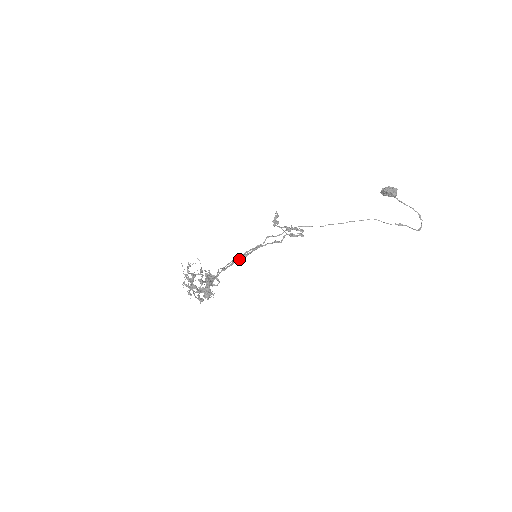
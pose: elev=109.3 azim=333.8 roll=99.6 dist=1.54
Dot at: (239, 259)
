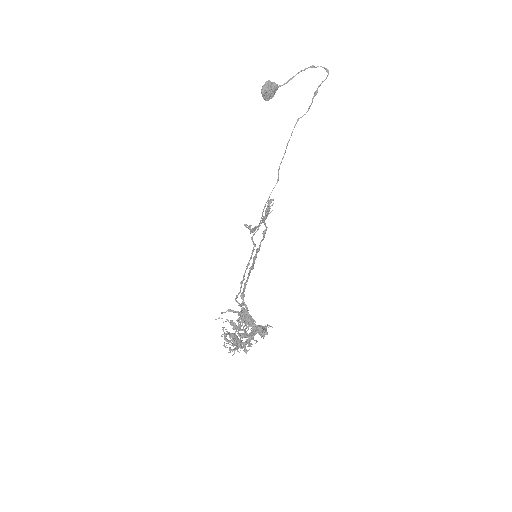
Dot at: (248, 276)
